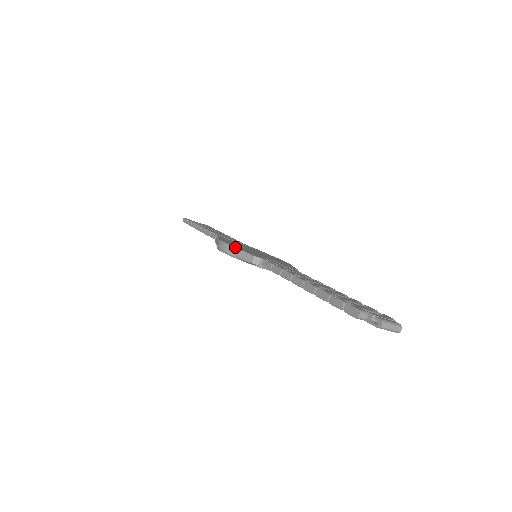
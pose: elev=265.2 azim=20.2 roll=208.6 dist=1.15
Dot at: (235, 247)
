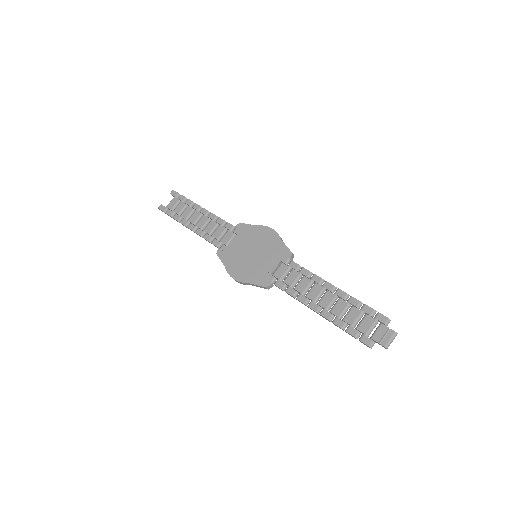
Dot at: (247, 283)
